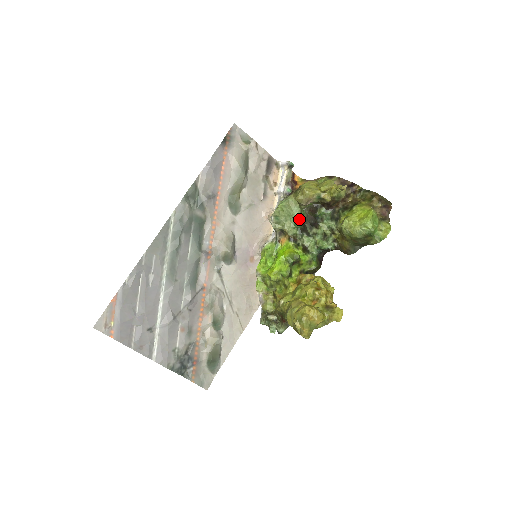
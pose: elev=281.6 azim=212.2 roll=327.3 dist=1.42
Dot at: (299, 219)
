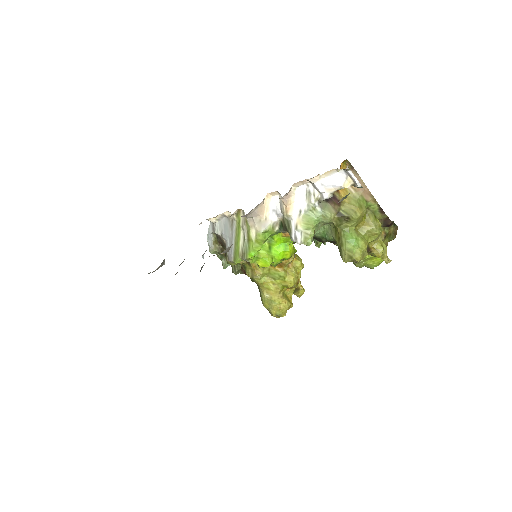
Dot at: (321, 236)
